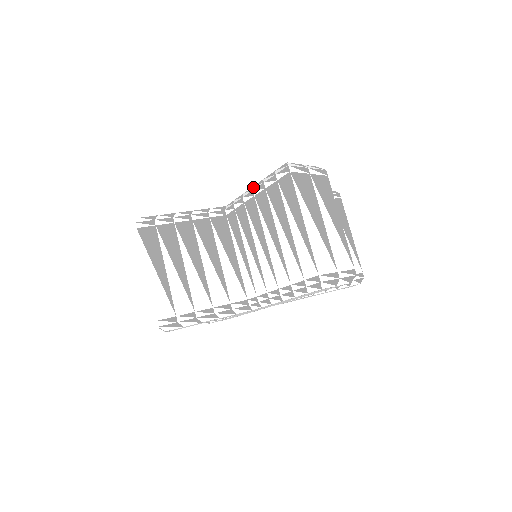
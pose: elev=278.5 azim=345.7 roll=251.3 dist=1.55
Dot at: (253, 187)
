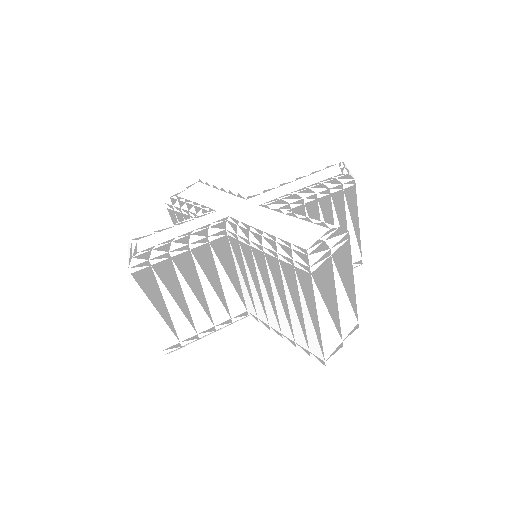
Dot at: (263, 240)
